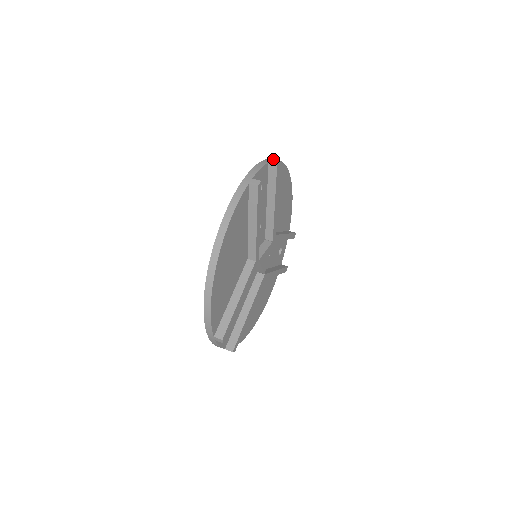
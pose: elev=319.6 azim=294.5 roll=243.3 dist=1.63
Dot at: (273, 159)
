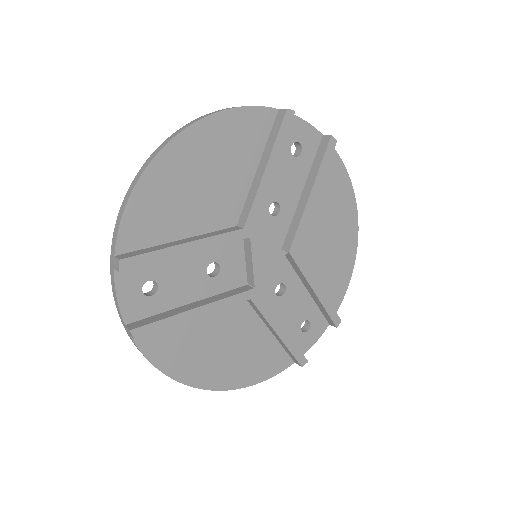
Dot at: (335, 152)
